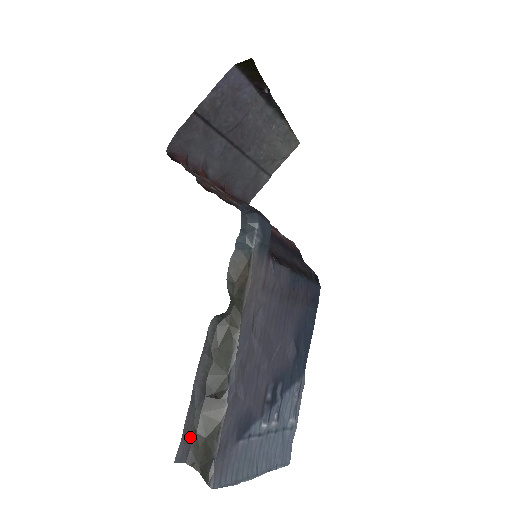
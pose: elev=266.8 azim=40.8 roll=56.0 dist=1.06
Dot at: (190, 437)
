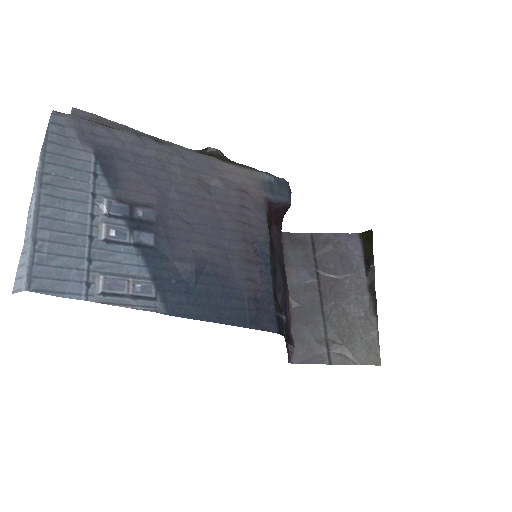
Dot at: occluded
